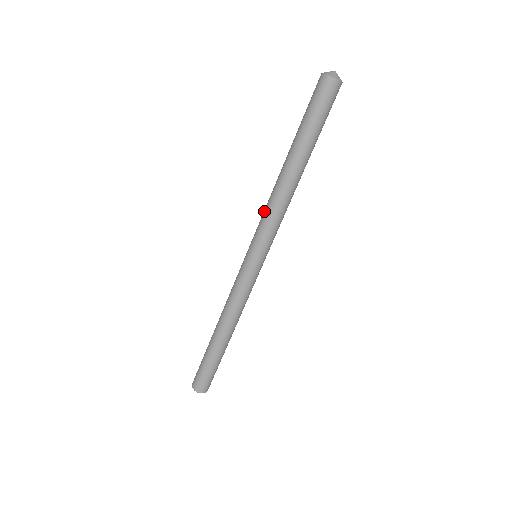
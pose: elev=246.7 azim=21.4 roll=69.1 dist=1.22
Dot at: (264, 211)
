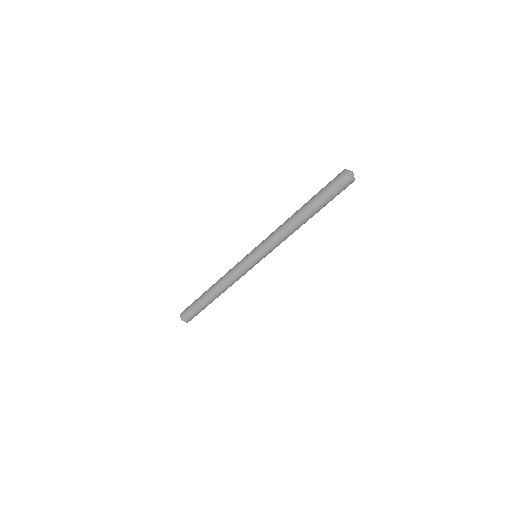
Dot at: (273, 234)
